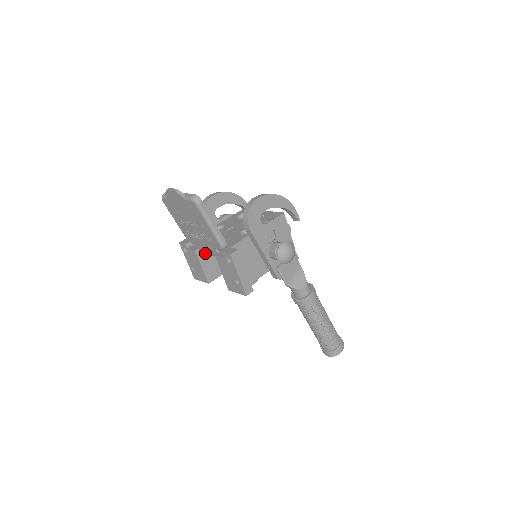
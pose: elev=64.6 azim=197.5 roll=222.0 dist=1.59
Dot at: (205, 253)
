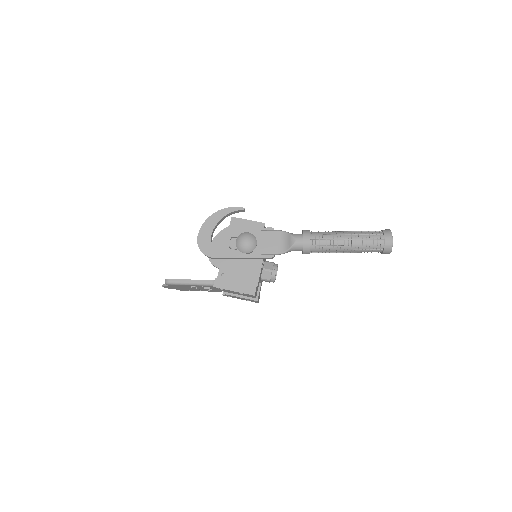
Dot at: occluded
